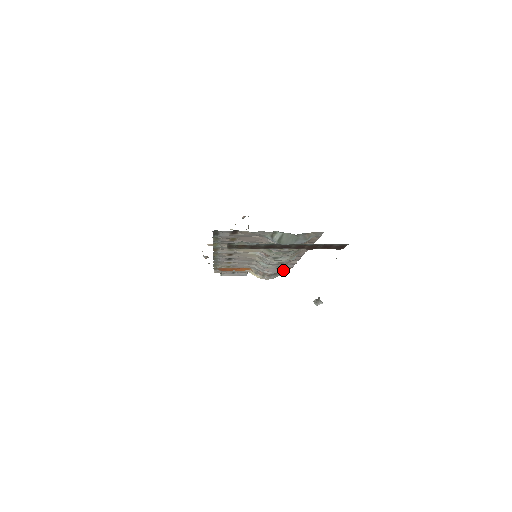
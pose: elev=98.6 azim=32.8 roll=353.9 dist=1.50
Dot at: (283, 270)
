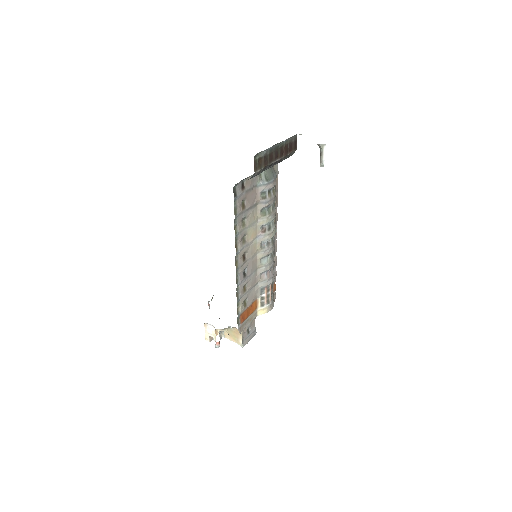
Dot at: (273, 291)
